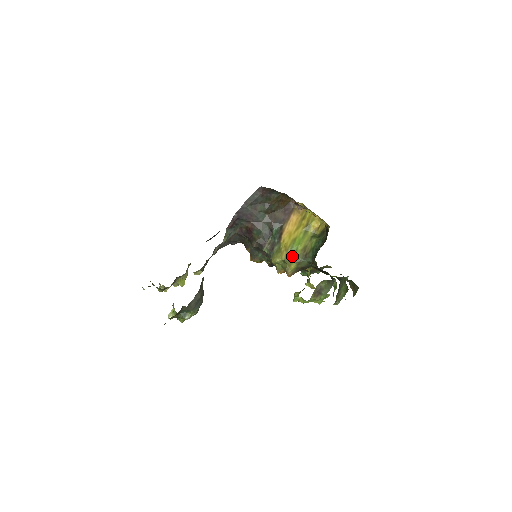
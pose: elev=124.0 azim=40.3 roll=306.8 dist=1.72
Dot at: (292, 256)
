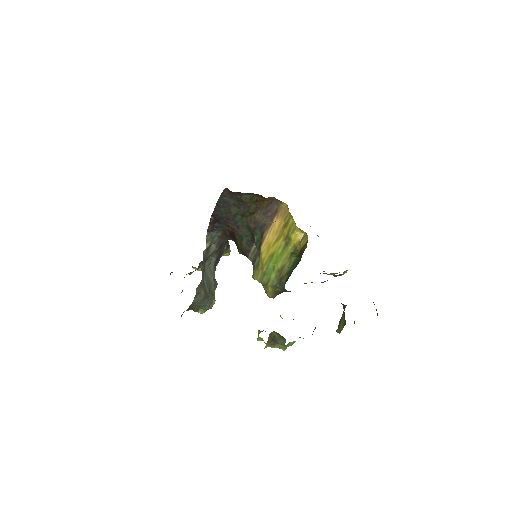
Dot at: (267, 278)
